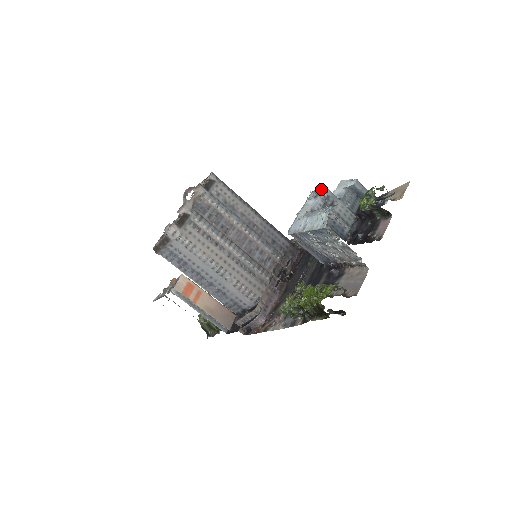
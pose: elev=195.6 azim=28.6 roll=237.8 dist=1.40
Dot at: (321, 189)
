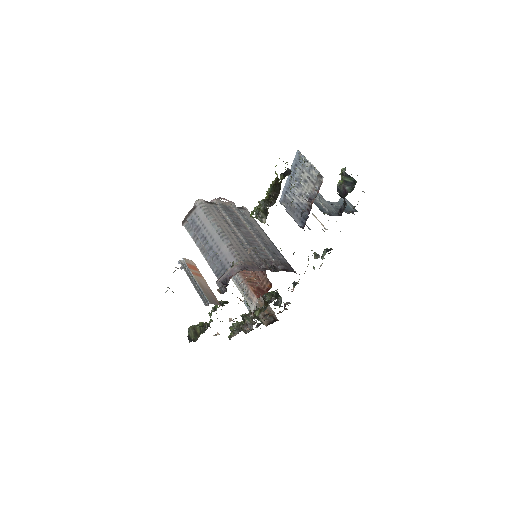
Dot at: occluded
